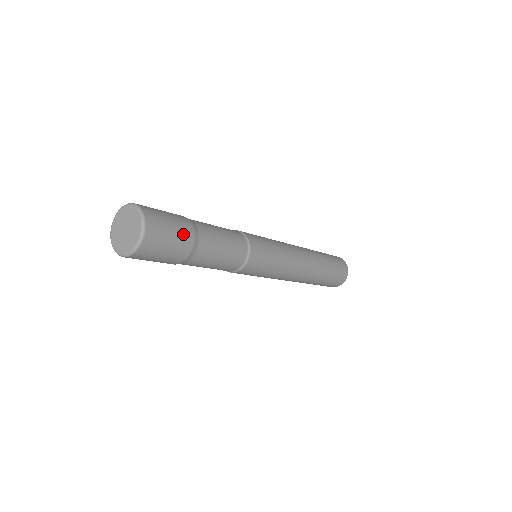
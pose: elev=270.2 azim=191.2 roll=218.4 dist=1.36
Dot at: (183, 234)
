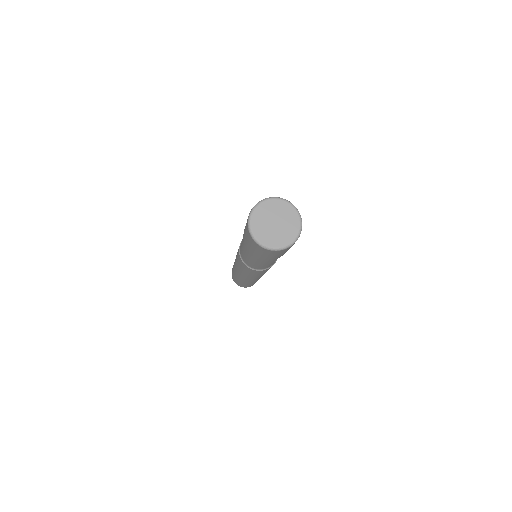
Dot at: occluded
